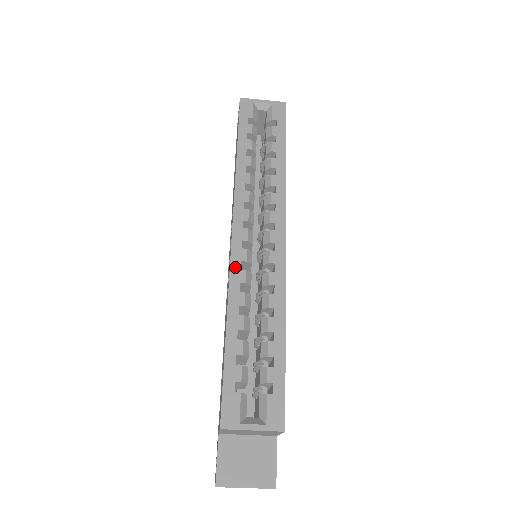
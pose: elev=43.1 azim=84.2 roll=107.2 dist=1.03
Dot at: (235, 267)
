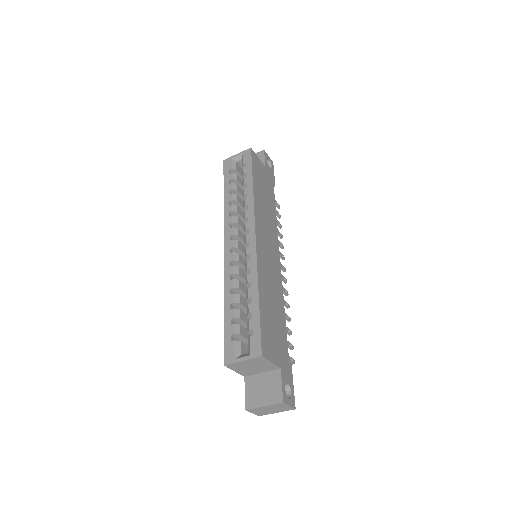
Dot at: (227, 266)
